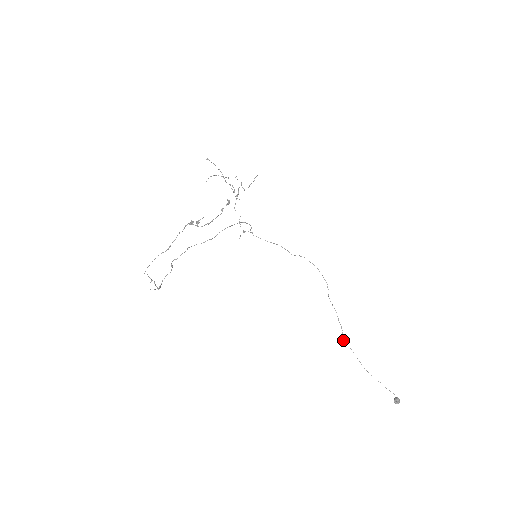
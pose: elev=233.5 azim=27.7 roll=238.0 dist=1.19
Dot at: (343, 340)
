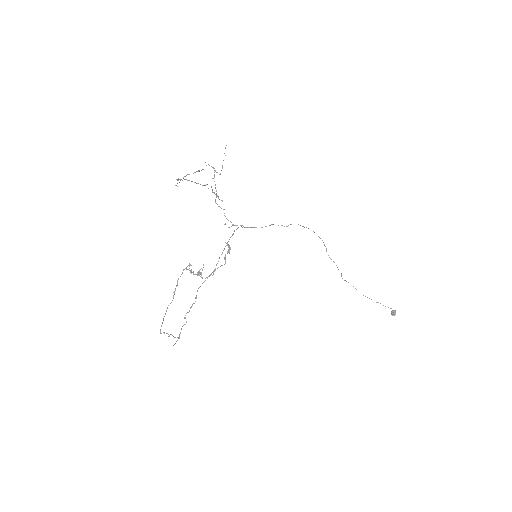
Dot at: occluded
